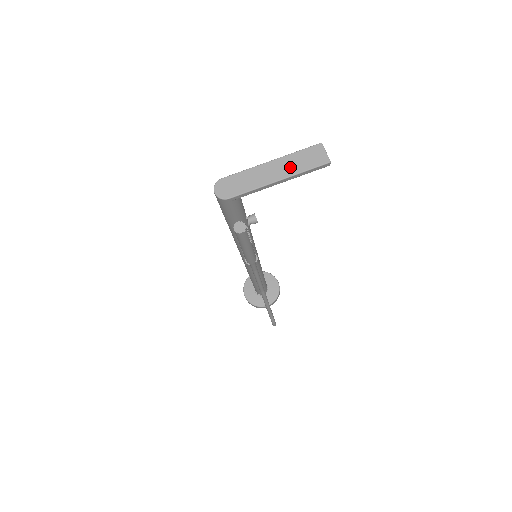
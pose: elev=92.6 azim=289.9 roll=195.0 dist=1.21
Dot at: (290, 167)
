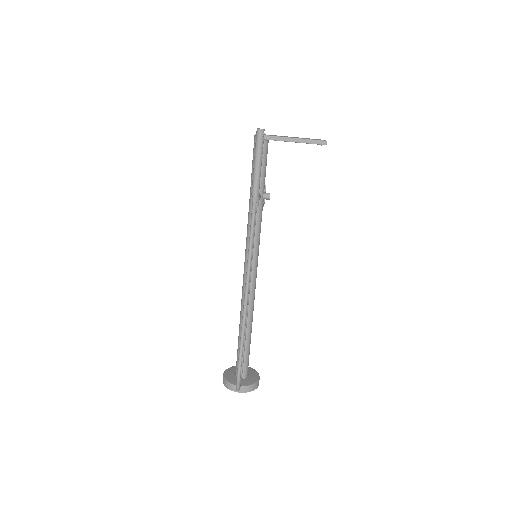
Dot at: (303, 138)
